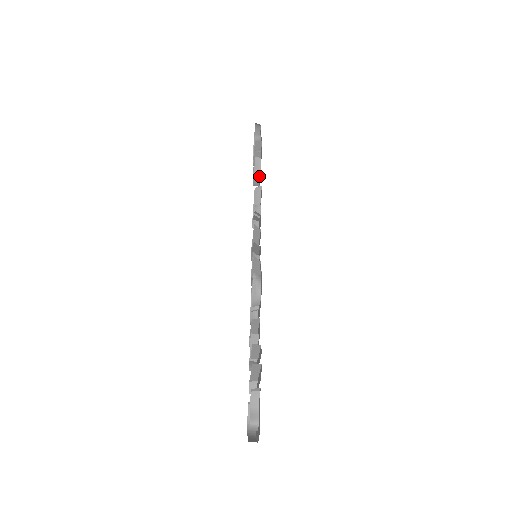
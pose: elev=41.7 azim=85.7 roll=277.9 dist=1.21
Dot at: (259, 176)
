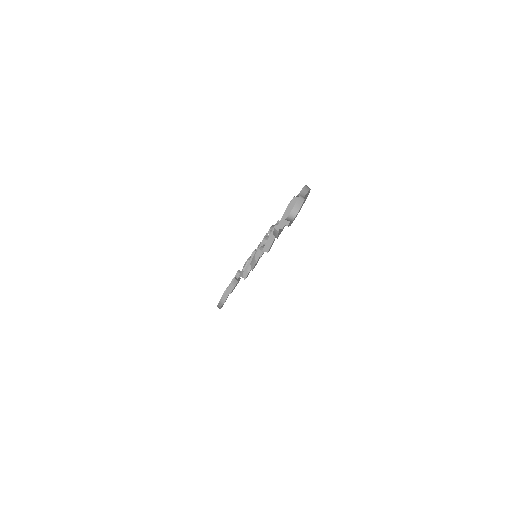
Dot at: occluded
